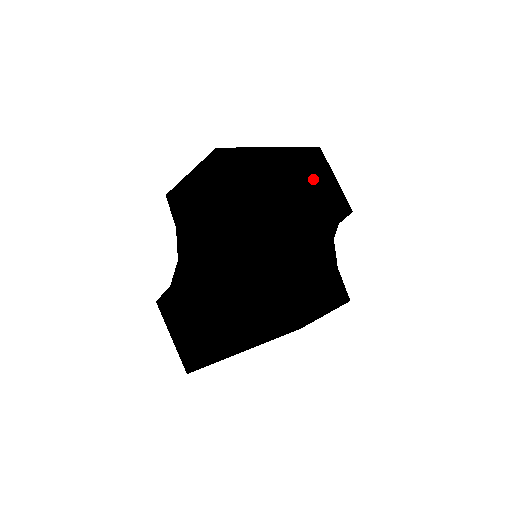
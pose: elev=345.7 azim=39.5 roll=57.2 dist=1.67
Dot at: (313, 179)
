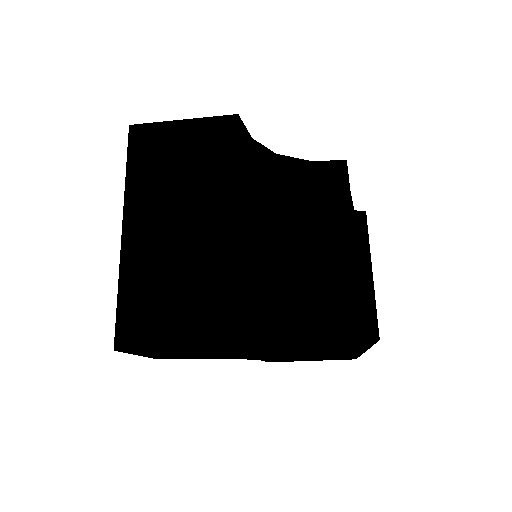
Dot at: occluded
